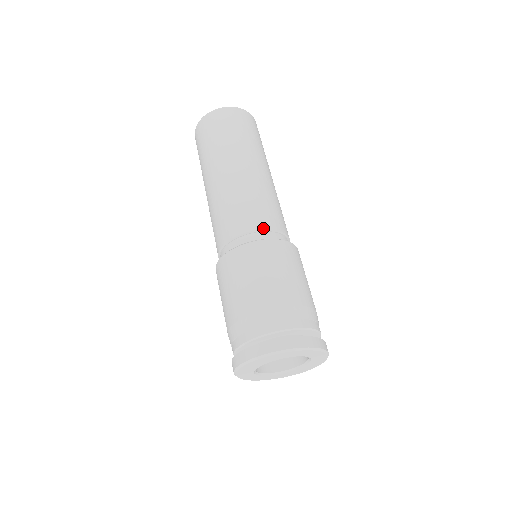
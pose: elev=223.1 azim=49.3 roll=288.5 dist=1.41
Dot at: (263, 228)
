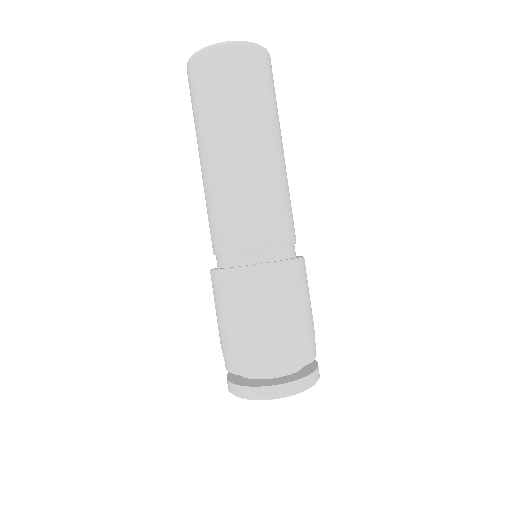
Dot at: (289, 241)
